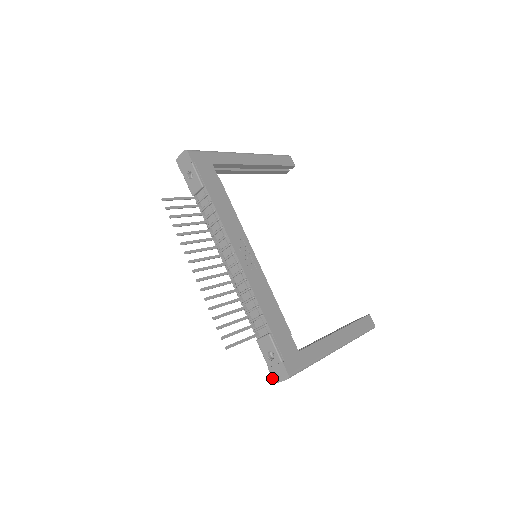
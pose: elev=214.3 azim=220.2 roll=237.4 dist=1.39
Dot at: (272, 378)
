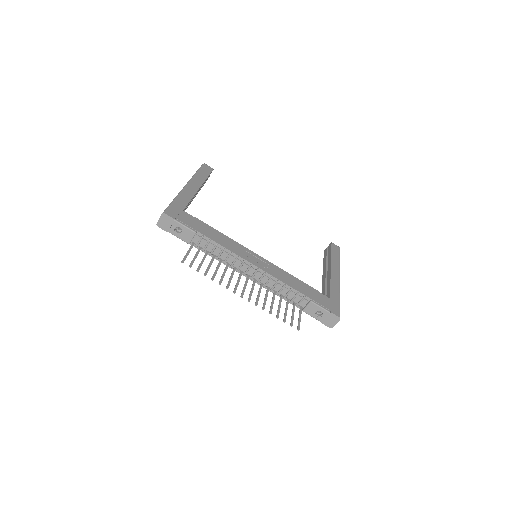
Dot at: occluded
